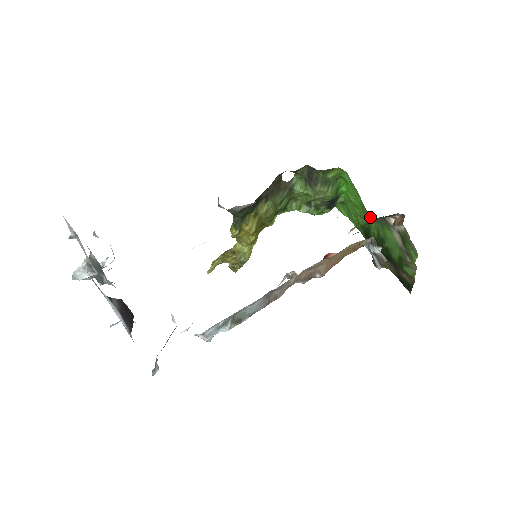
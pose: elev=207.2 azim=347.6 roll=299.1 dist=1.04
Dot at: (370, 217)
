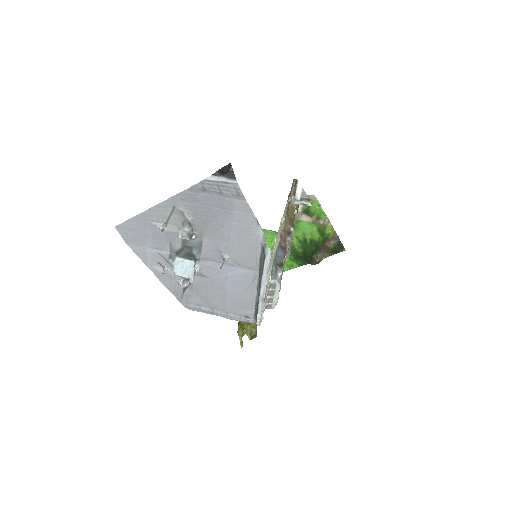
Dot at: occluded
